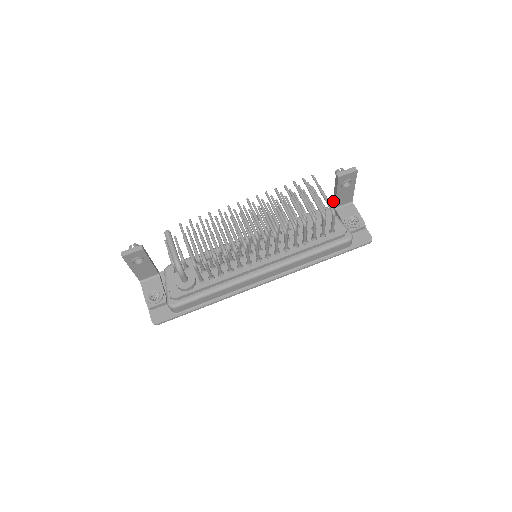
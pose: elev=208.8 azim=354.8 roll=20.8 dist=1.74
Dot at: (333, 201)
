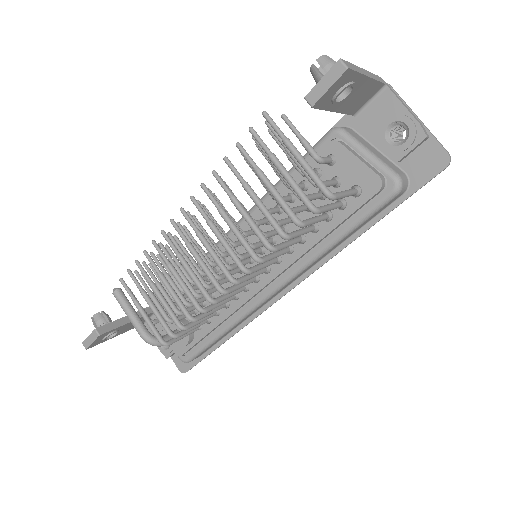
Dot at: occluded
